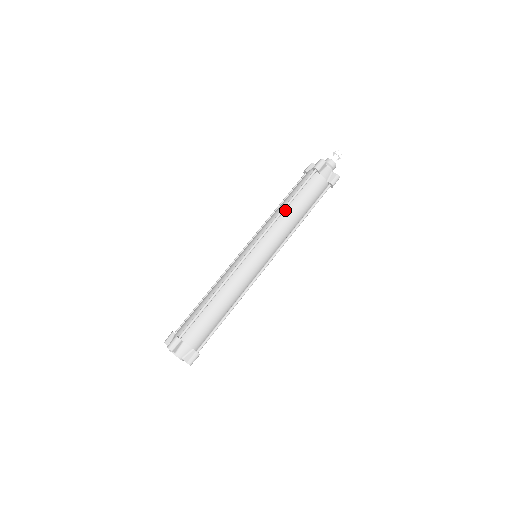
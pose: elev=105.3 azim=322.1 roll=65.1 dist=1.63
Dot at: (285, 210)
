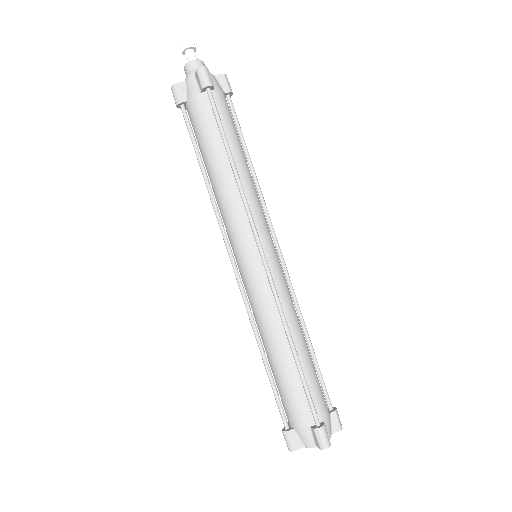
Dot at: (235, 172)
